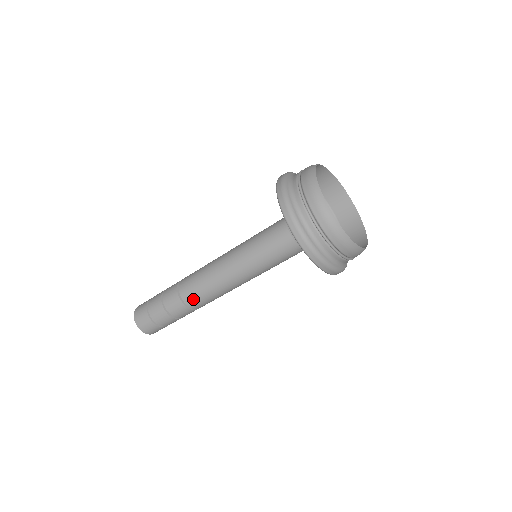
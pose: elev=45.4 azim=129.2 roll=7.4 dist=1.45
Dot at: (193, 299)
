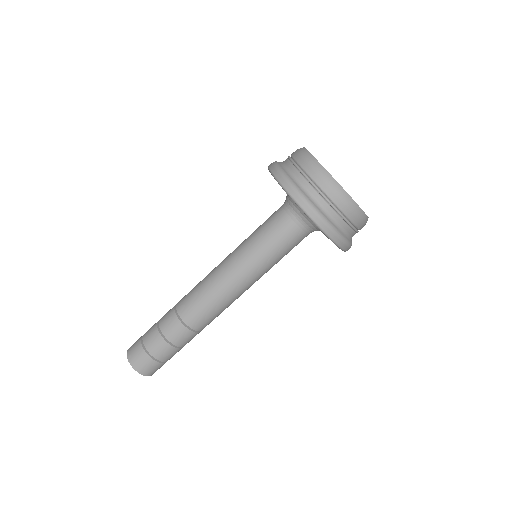
Dot at: (196, 318)
